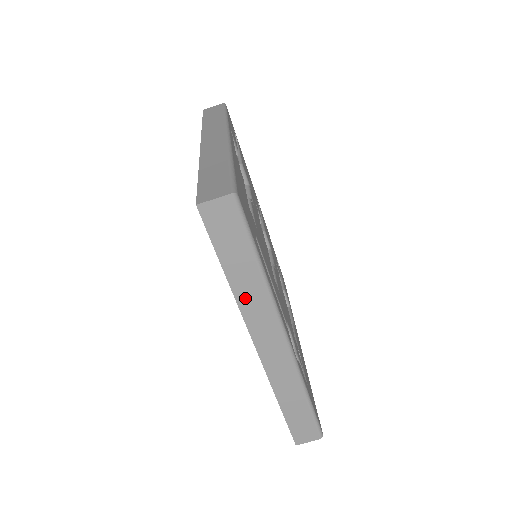
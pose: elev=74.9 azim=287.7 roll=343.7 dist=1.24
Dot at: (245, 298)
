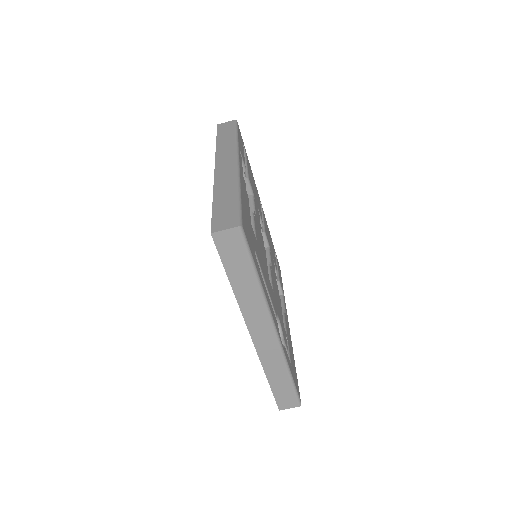
Dot at: (244, 300)
